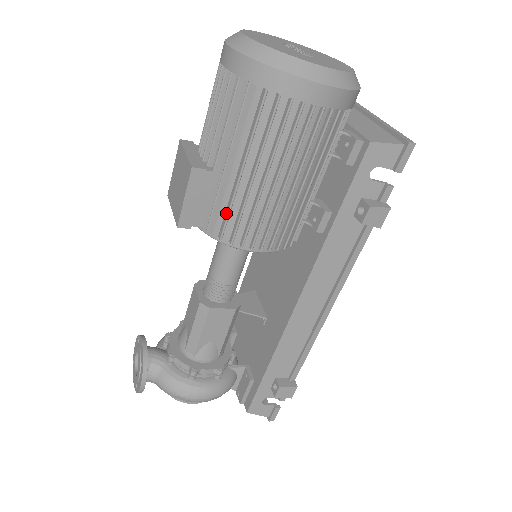
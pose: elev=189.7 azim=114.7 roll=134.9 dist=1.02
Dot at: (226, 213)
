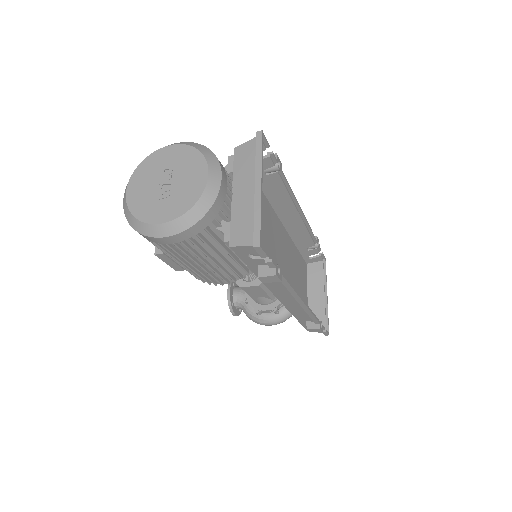
Dot at: occluded
